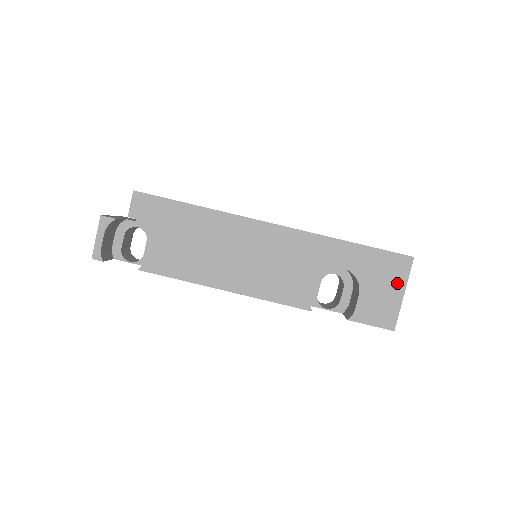
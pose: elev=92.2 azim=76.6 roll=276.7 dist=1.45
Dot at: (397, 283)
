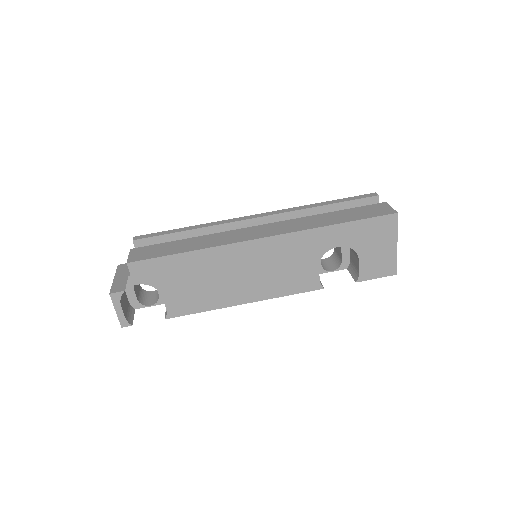
Dot at: (389, 239)
